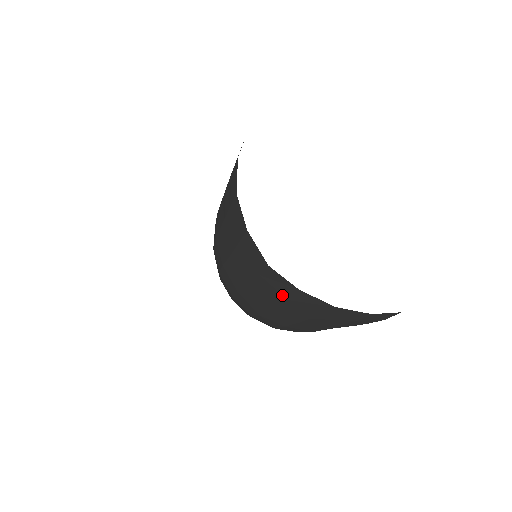
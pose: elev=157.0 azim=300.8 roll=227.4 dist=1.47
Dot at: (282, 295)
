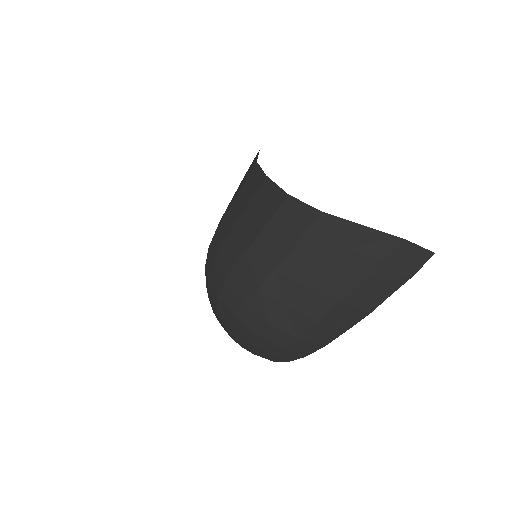
Dot at: (298, 231)
